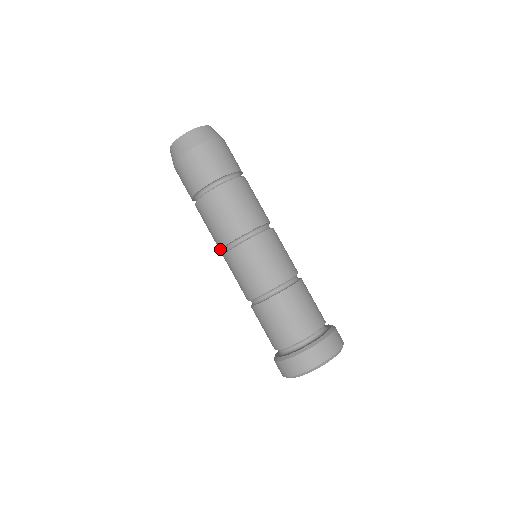
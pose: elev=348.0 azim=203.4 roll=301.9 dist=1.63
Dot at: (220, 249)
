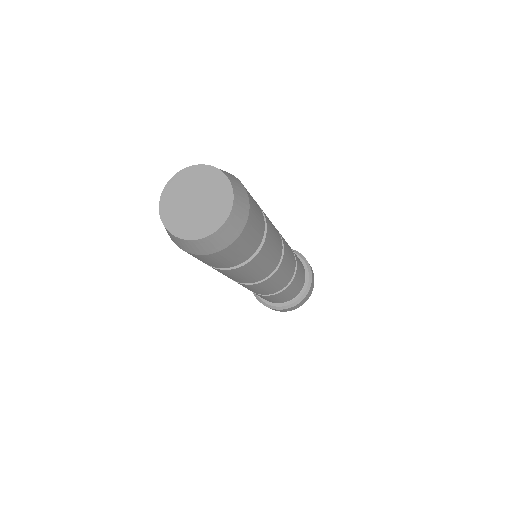
Dot at: occluded
